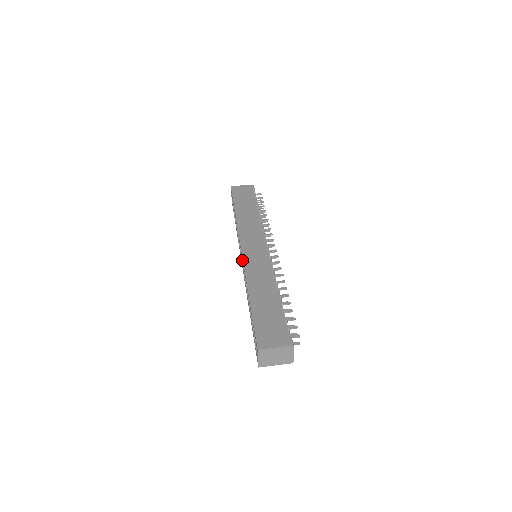
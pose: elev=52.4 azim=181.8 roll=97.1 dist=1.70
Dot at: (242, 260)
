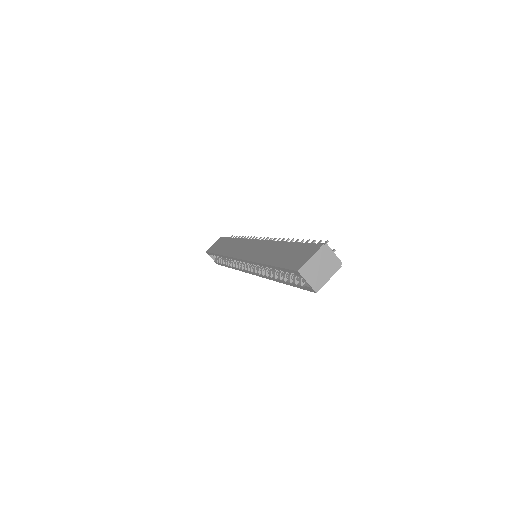
Dot at: (248, 270)
